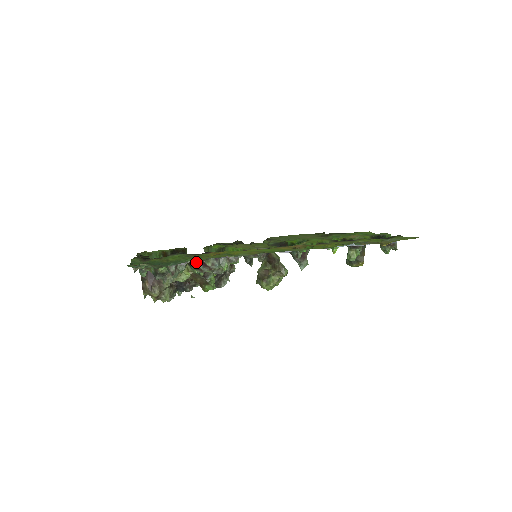
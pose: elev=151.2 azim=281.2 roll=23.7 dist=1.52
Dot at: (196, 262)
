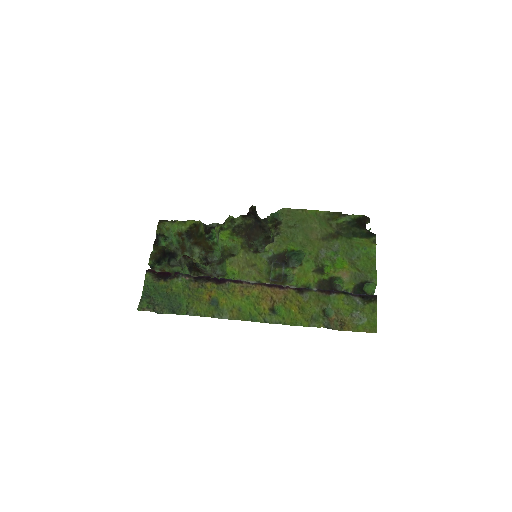
Dot at: (199, 269)
